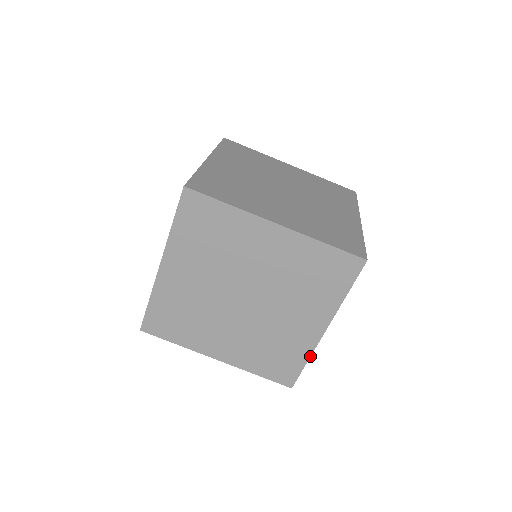
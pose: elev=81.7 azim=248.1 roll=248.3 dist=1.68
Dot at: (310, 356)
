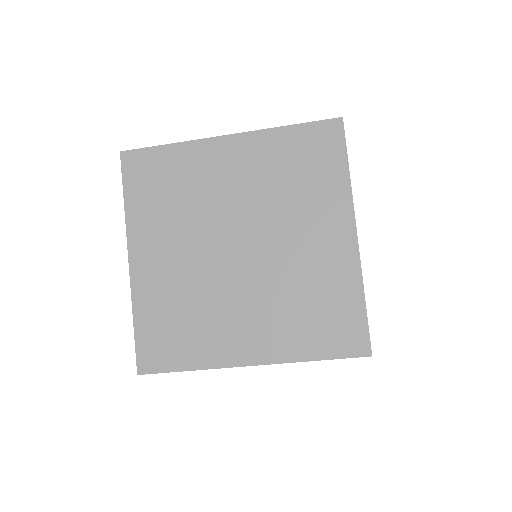
Dot at: occluded
